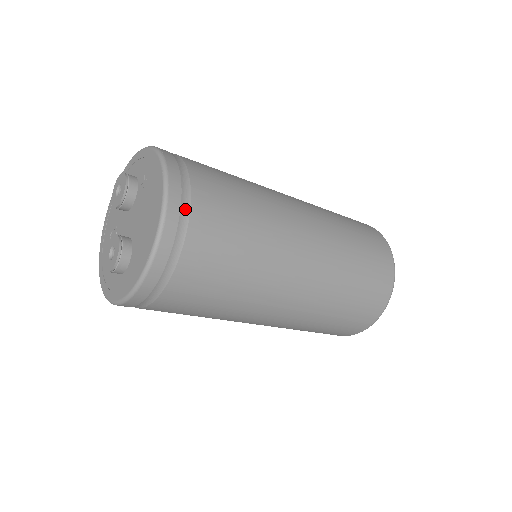
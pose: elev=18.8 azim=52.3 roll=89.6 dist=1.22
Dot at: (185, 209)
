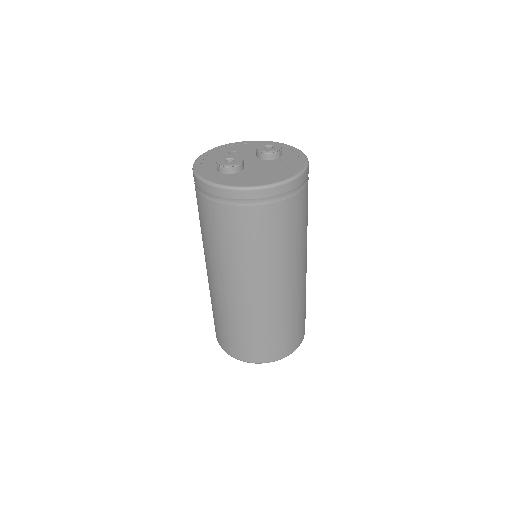
Dot at: (283, 196)
